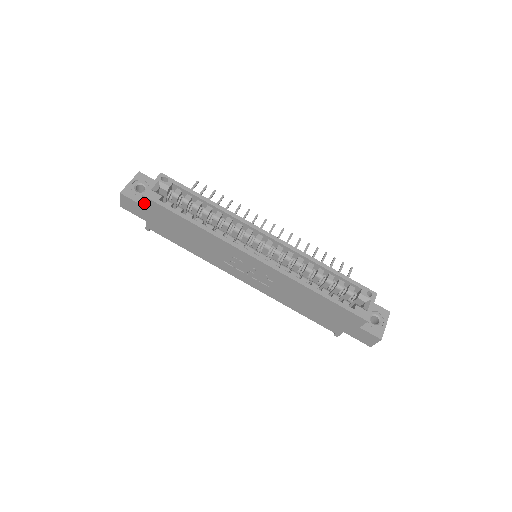
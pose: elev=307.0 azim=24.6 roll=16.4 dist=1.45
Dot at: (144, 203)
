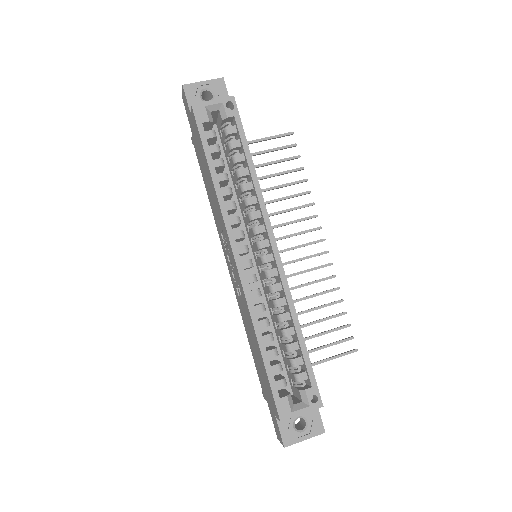
Dot at: (192, 114)
